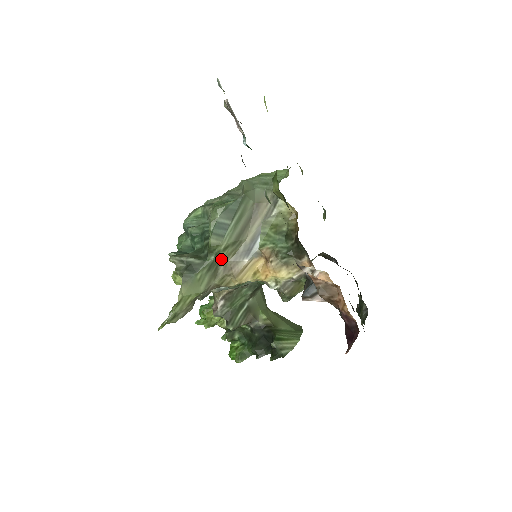
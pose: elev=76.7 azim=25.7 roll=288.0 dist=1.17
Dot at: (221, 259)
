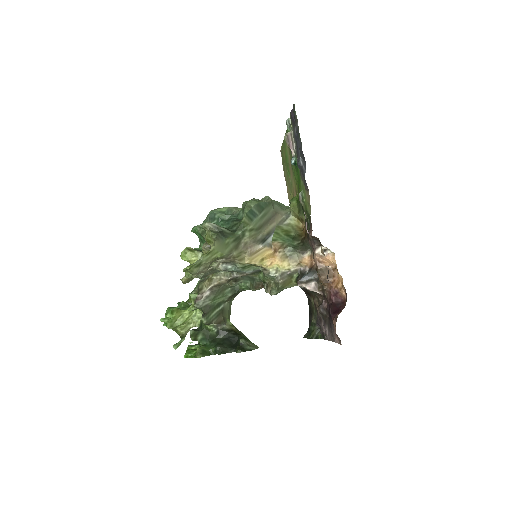
Dot at: (245, 237)
